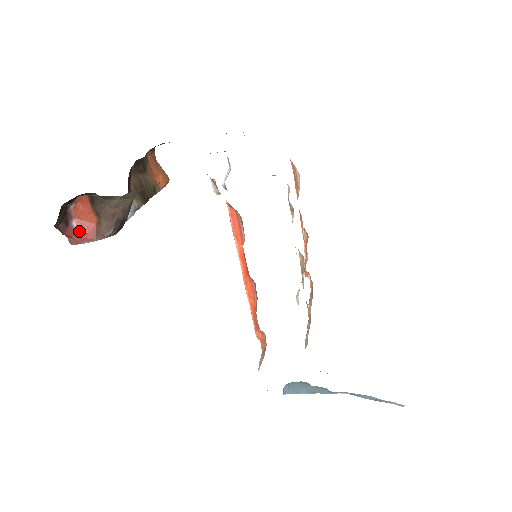
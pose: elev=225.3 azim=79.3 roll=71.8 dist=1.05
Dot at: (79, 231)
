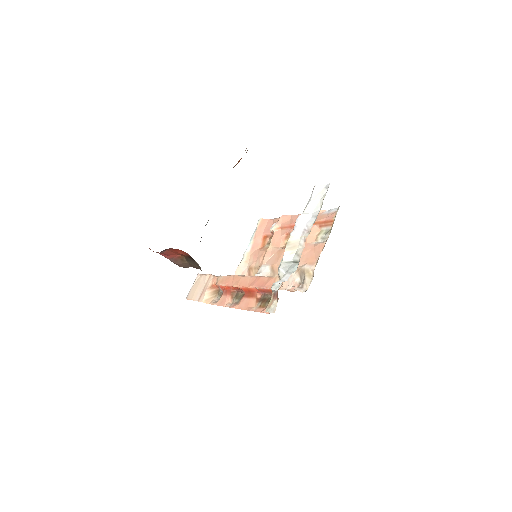
Dot at: (163, 253)
